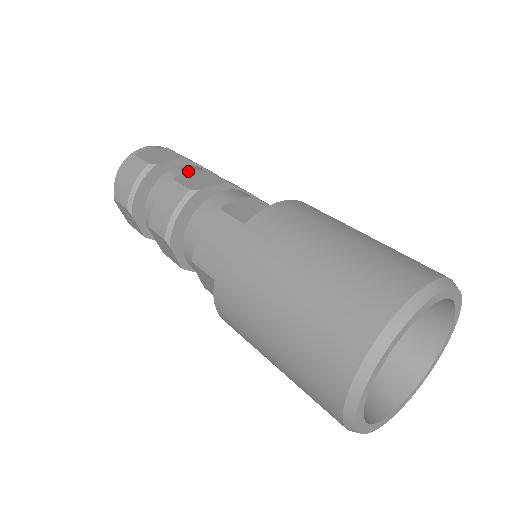
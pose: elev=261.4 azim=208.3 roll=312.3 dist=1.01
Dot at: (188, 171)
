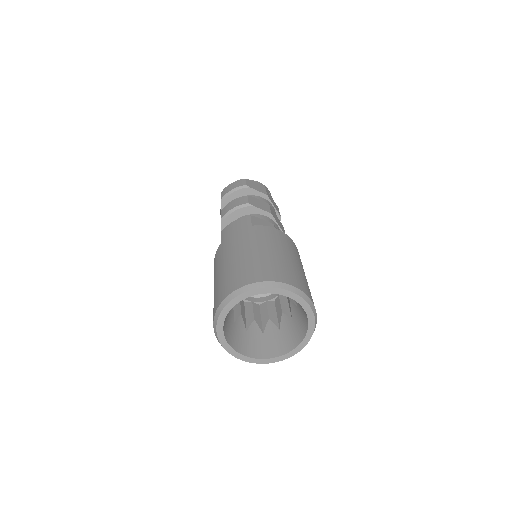
Dot at: occluded
